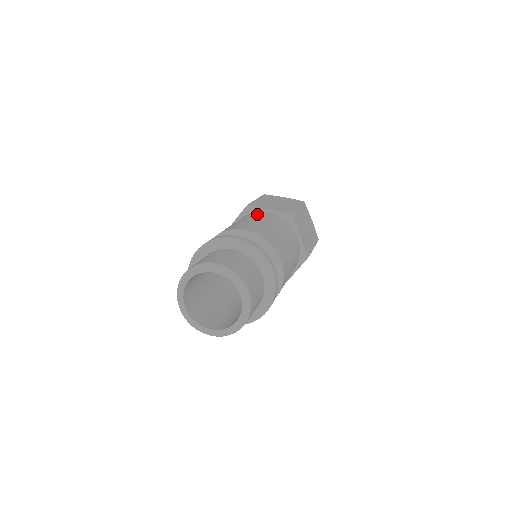
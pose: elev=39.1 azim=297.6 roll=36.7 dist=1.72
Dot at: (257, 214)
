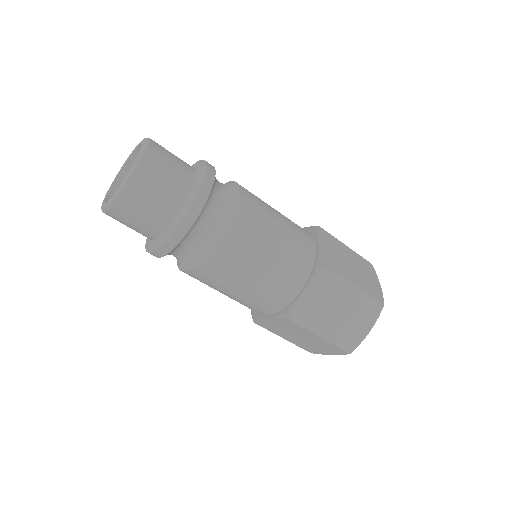
Dot at: occluded
